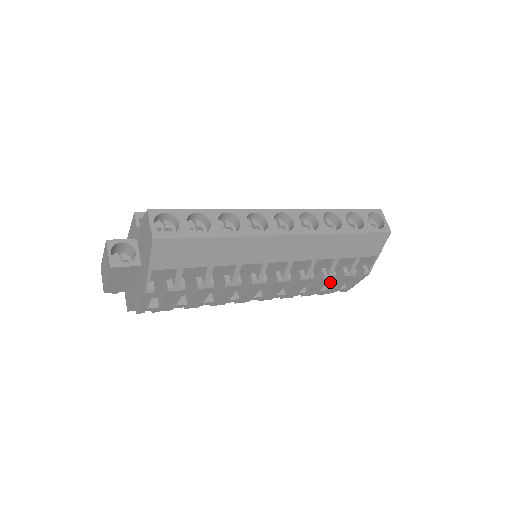
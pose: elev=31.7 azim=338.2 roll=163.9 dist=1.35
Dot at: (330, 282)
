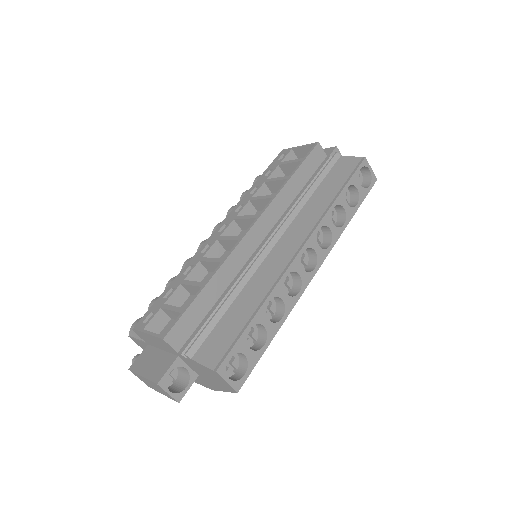
Dot at: occluded
